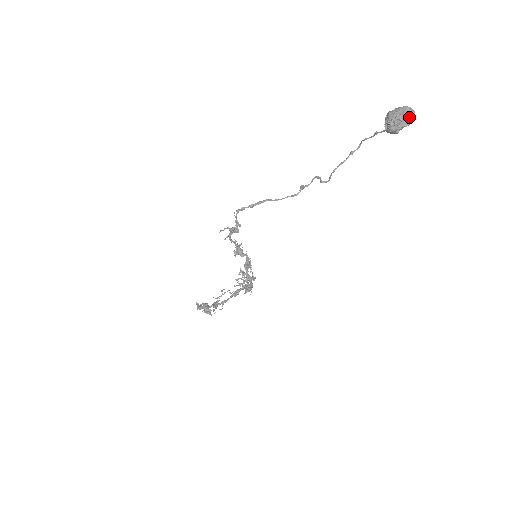
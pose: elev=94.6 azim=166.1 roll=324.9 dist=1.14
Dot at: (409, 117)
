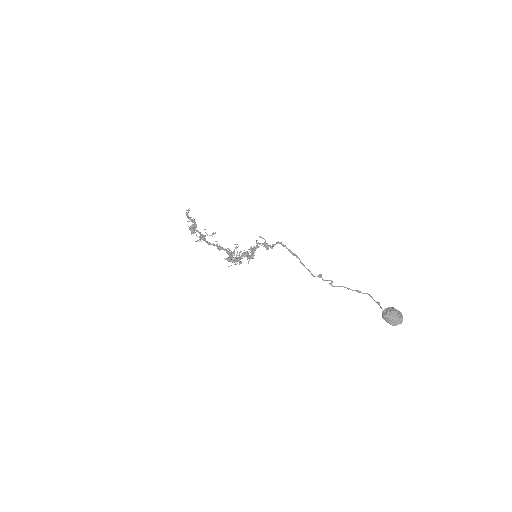
Dot at: (397, 323)
